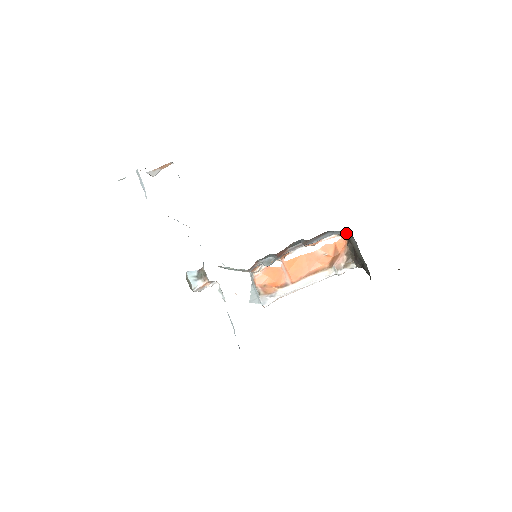
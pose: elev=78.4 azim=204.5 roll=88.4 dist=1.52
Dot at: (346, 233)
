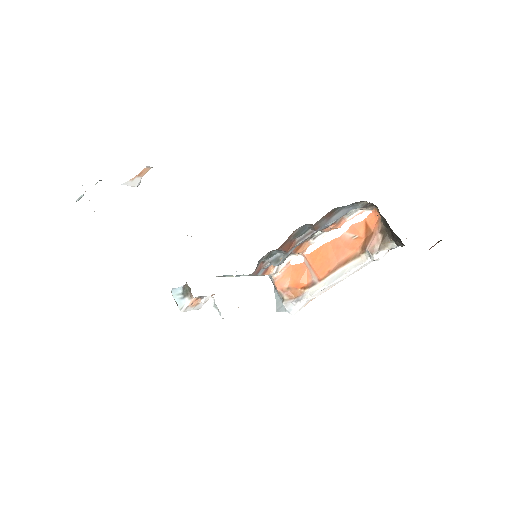
Dot at: (373, 204)
